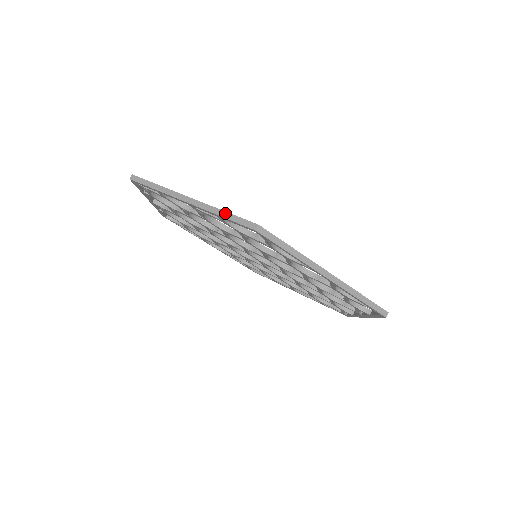
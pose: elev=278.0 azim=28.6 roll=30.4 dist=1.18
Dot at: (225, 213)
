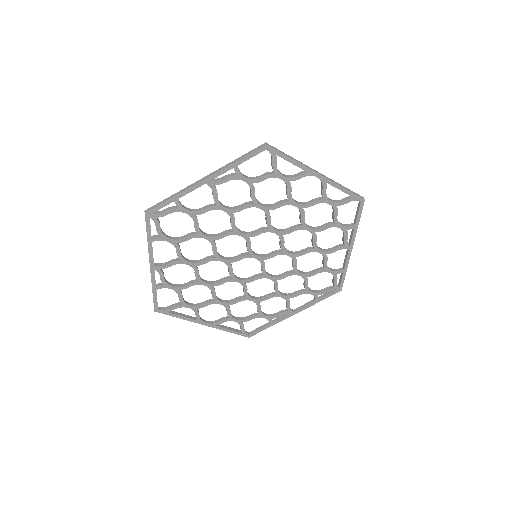
Dot at: (239, 158)
